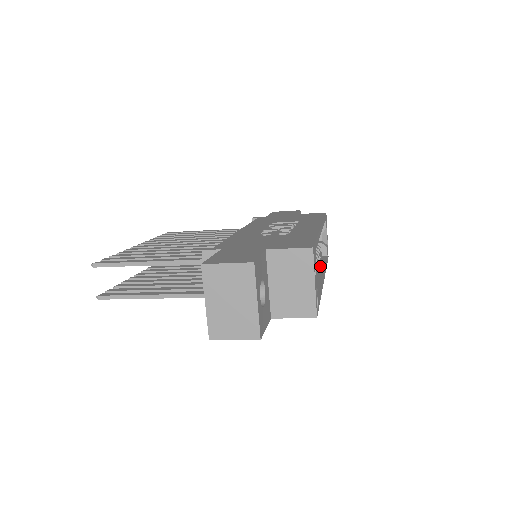
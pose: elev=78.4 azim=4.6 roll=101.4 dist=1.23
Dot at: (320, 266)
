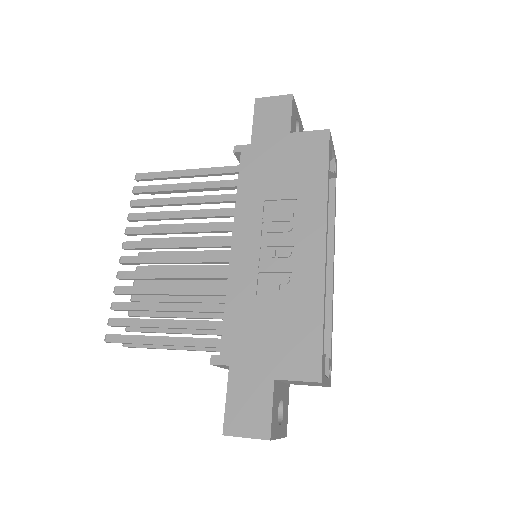
Dot at: (328, 226)
